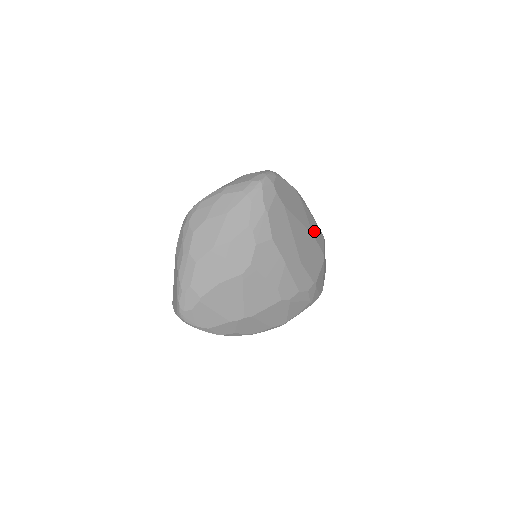
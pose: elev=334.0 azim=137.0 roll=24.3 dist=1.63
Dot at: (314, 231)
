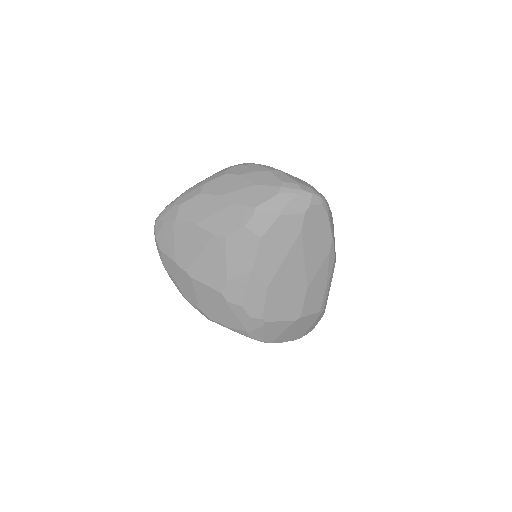
Dot at: (313, 289)
